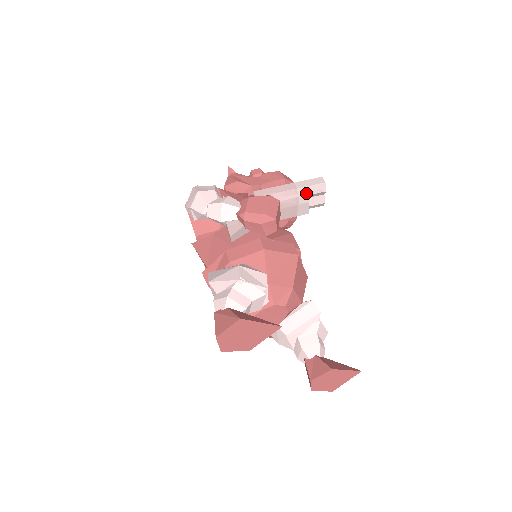
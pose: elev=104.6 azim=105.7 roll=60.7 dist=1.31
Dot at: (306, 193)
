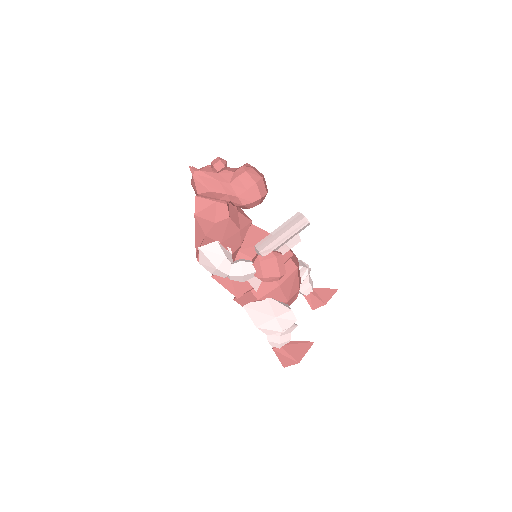
Dot at: (296, 234)
